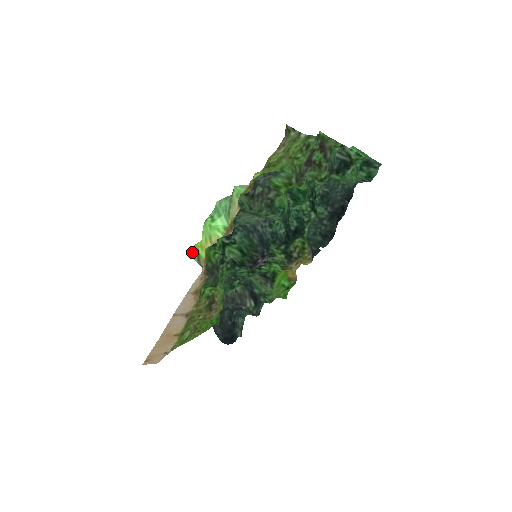
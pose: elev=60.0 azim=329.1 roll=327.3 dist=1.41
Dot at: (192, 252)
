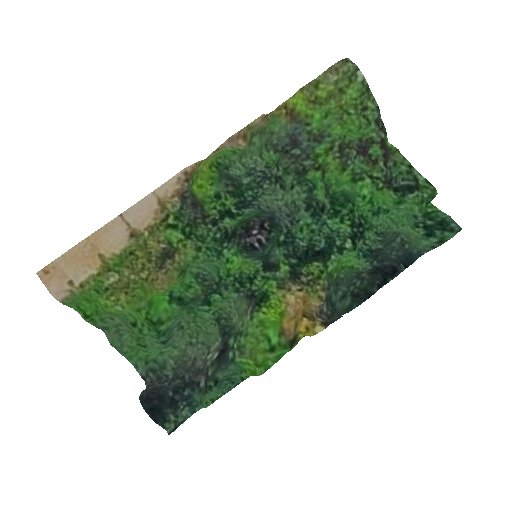
Dot at: (192, 183)
